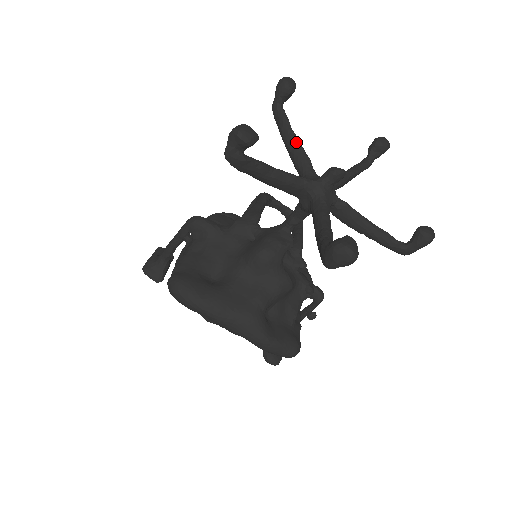
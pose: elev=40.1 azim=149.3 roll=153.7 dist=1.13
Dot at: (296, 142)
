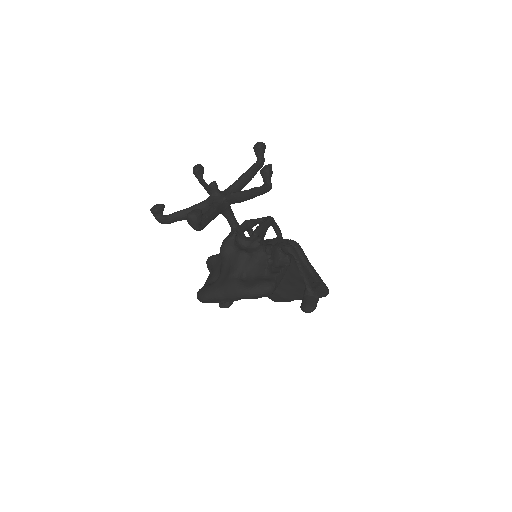
Dot at: (207, 188)
